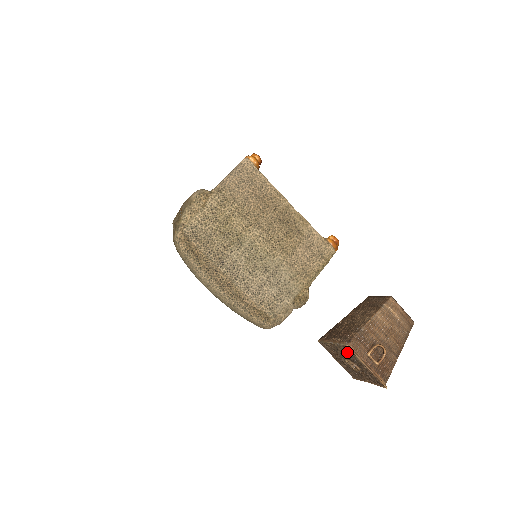
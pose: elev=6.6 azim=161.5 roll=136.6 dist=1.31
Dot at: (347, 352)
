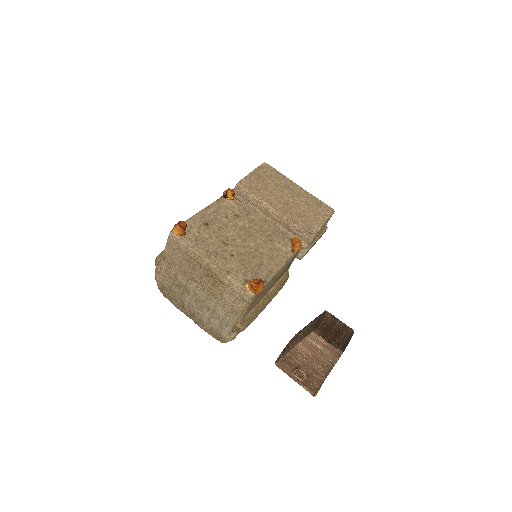
Dot at: occluded
